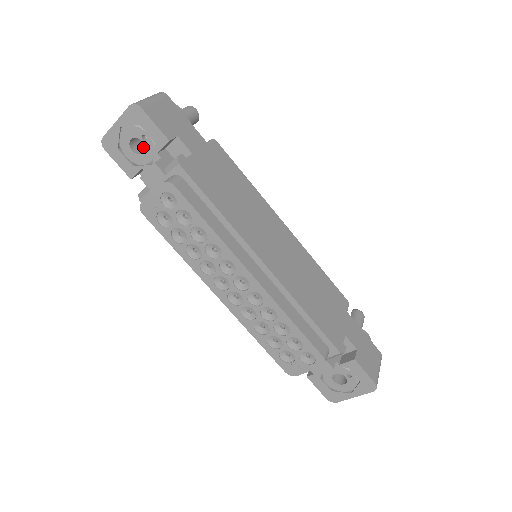
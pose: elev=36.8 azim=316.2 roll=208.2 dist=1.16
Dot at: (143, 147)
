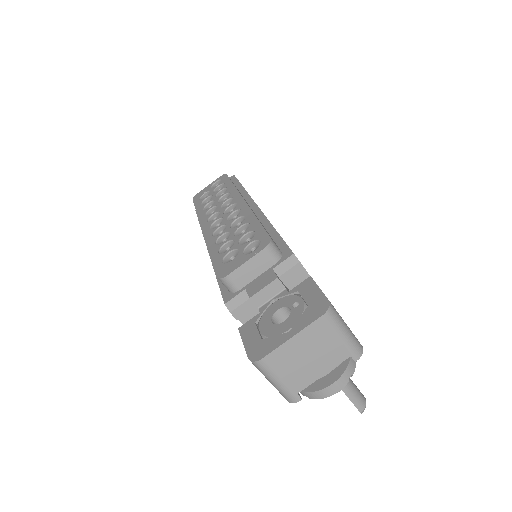
Dot at: occluded
